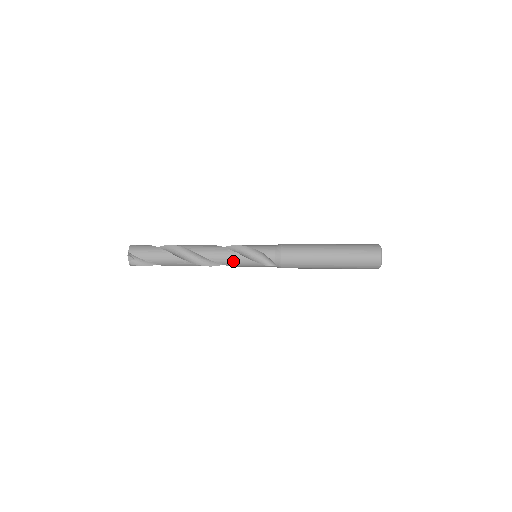
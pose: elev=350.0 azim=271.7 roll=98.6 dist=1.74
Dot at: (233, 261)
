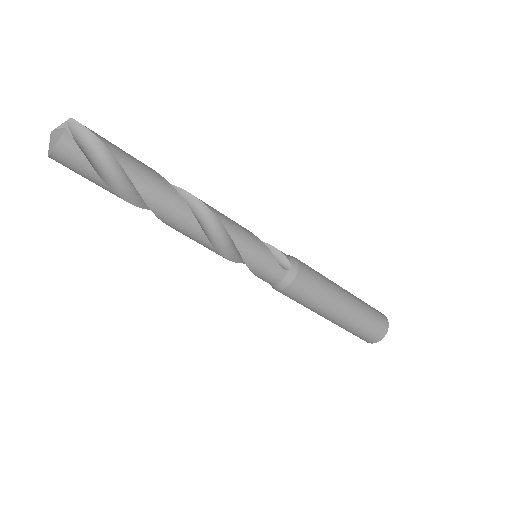
Dot at: (240, 230)
